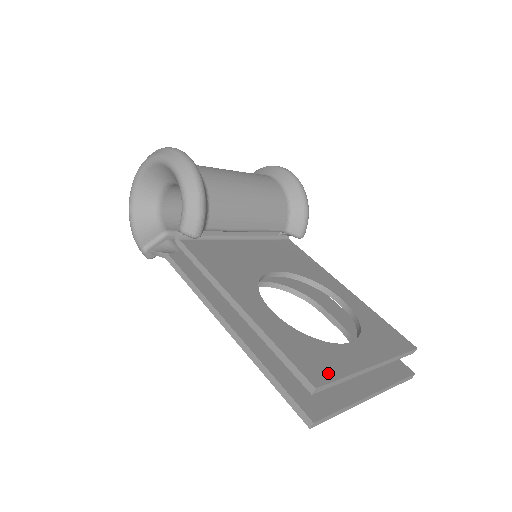
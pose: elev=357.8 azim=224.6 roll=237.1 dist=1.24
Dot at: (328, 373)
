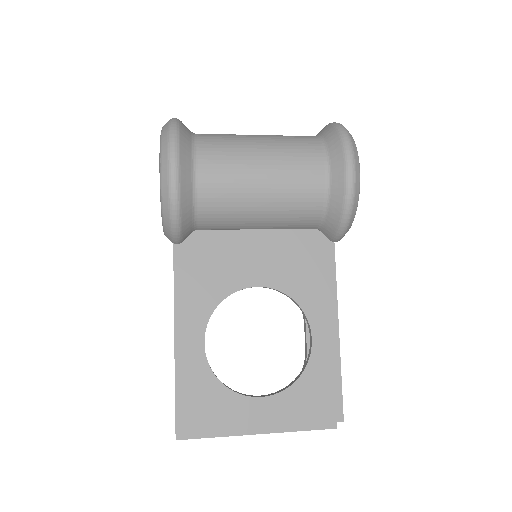
Dot at: (201, 423)
